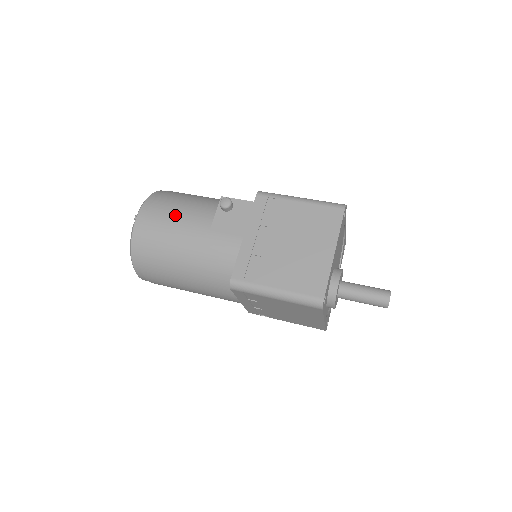
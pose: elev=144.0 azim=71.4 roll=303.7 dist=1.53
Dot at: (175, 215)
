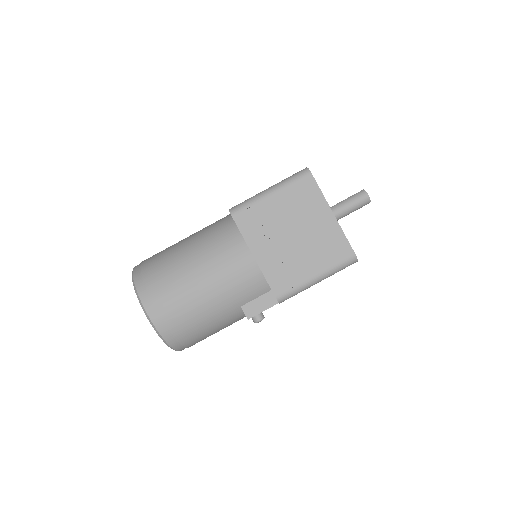
Dot at: occluded
